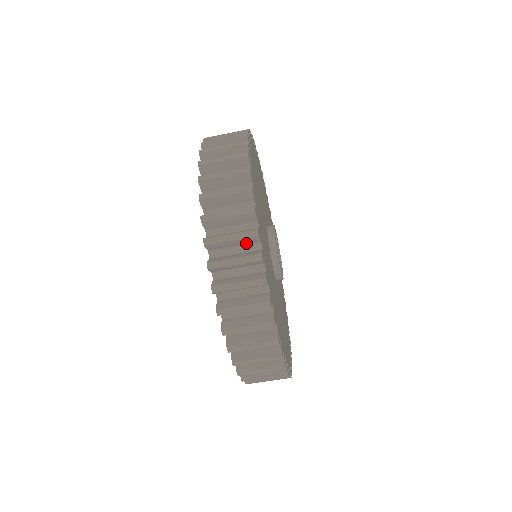
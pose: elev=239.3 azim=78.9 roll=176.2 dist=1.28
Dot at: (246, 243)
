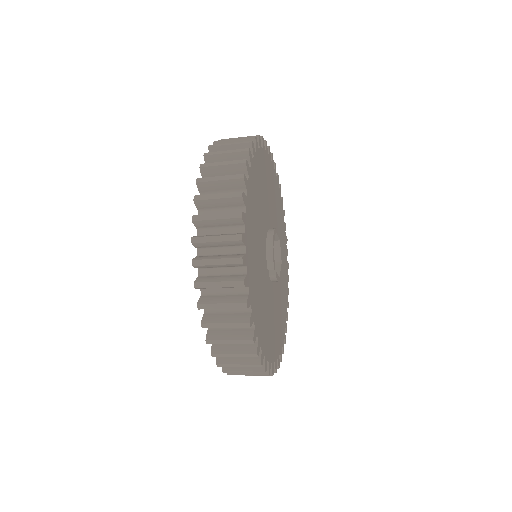
Dot at: occluded
